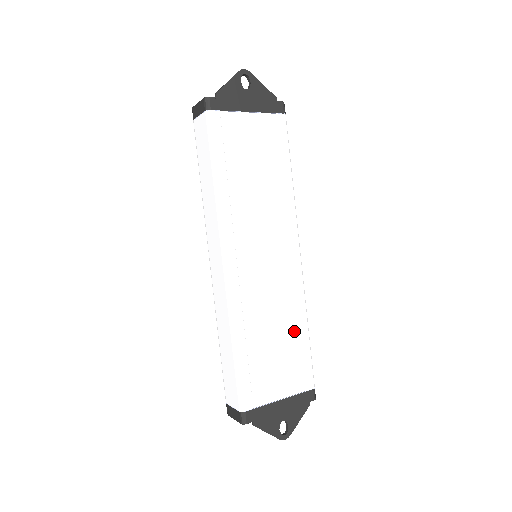
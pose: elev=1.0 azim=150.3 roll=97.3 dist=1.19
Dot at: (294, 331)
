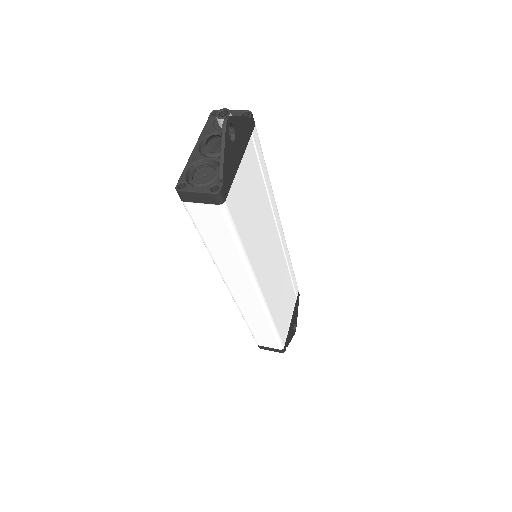
Dot at: (288, 277)
